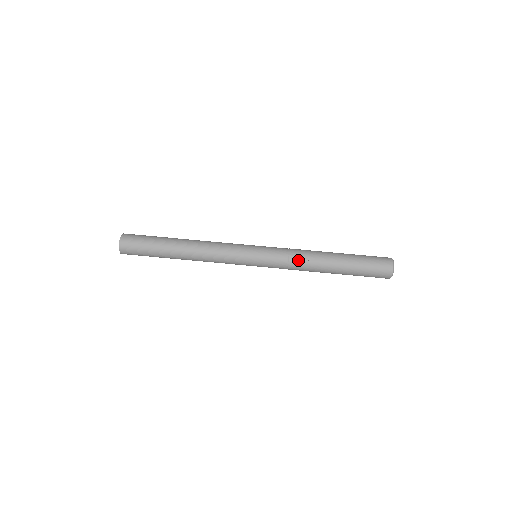
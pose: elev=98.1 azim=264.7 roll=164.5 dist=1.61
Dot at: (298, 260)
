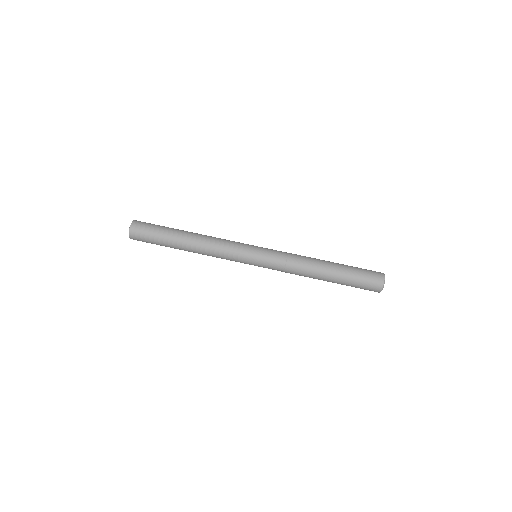
Dot at: (295, 265)
